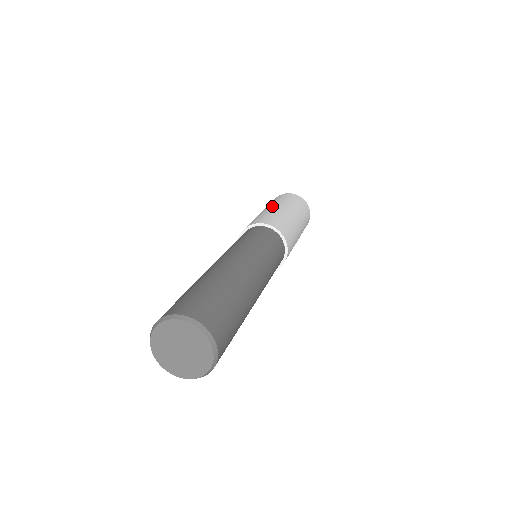
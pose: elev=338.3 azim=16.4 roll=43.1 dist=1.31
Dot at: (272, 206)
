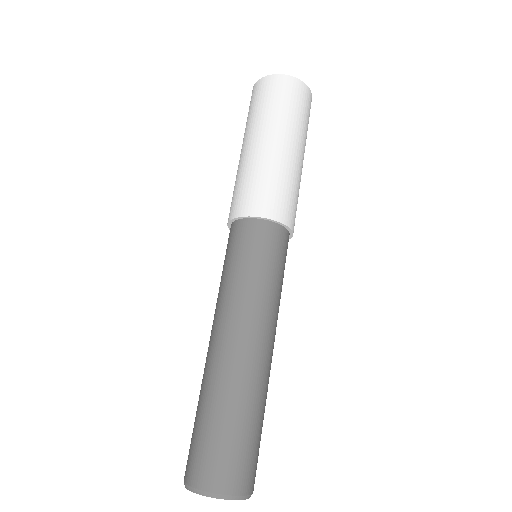
Dot at: (243, 146)
